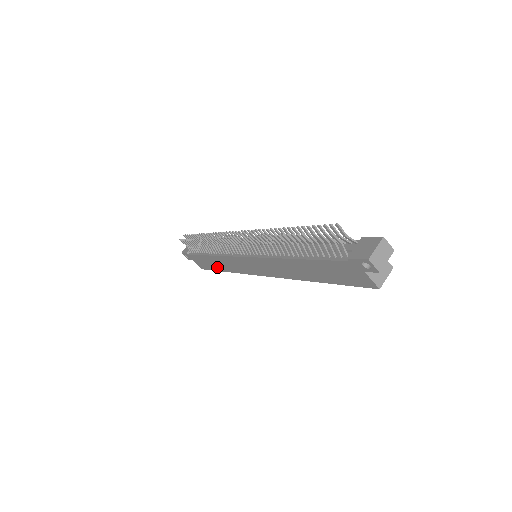
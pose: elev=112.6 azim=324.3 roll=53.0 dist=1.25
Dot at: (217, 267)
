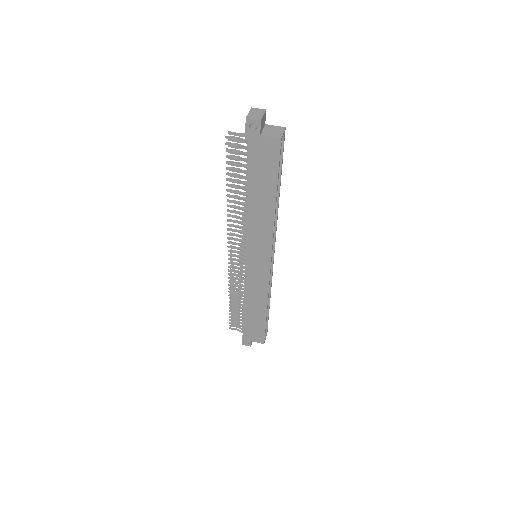
Dot at: (260, 316)
